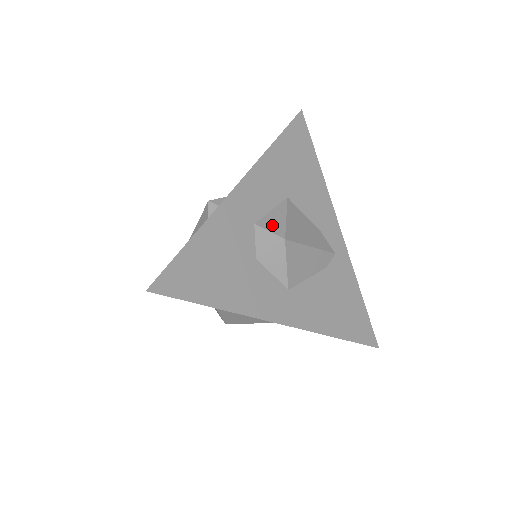
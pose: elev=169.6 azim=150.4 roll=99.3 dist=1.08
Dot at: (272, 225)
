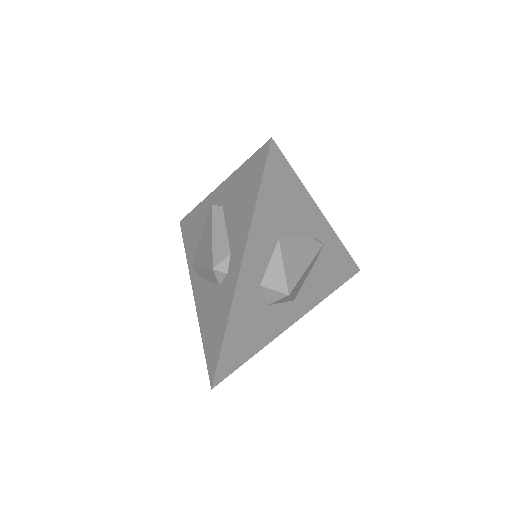
Dot at: (275, 282)
